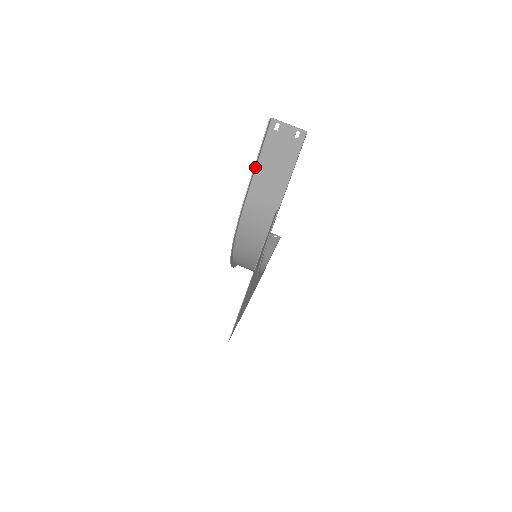
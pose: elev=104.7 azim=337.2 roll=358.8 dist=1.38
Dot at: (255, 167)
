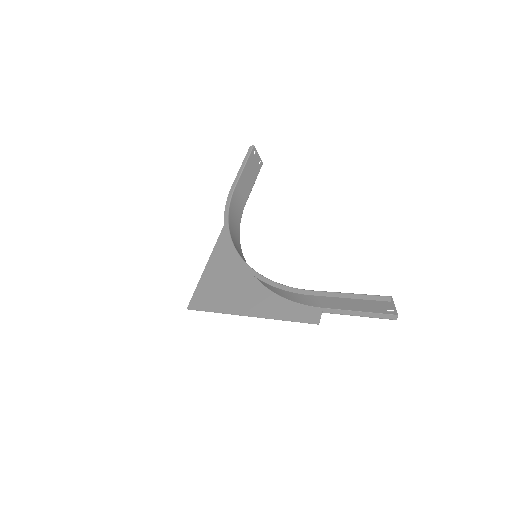
Dot at: (341, 294)
